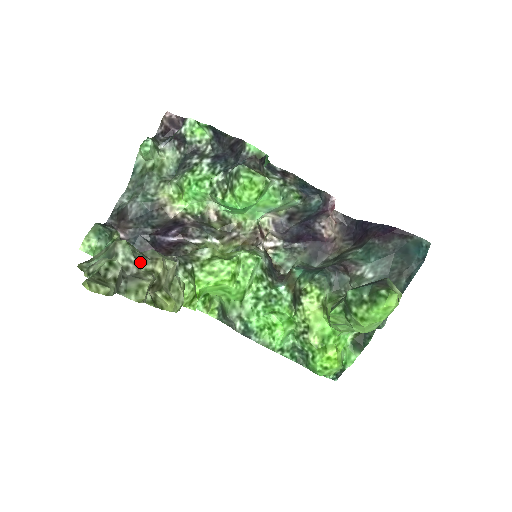
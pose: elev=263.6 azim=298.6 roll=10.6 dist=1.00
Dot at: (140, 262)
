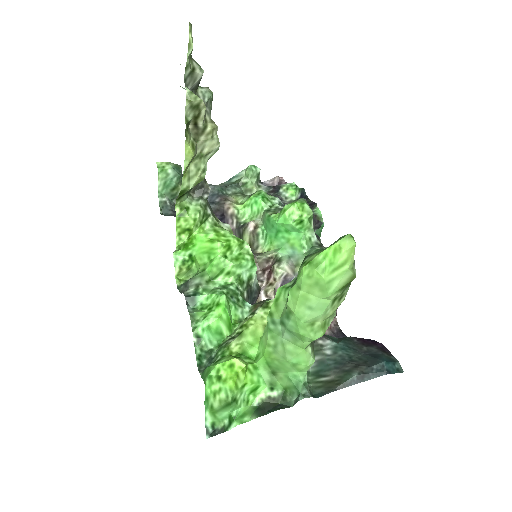
Dot at: (206, 109)
